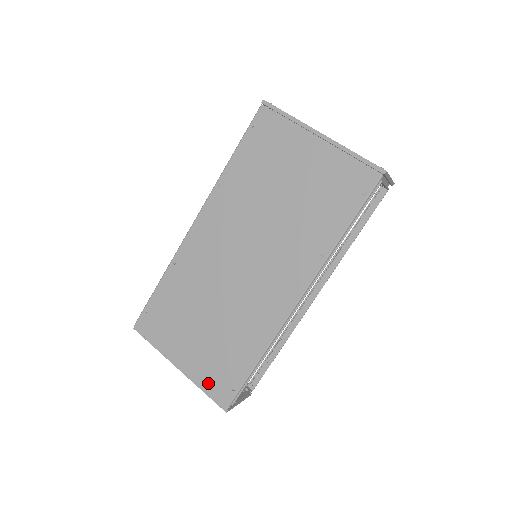
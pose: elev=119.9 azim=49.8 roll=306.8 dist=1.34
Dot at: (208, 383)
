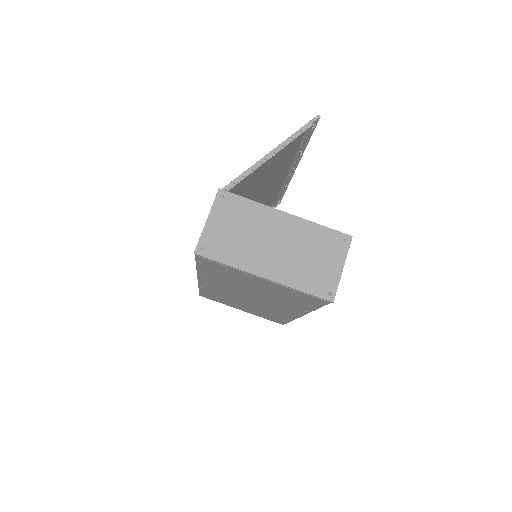
Dot at: (265, 318)
